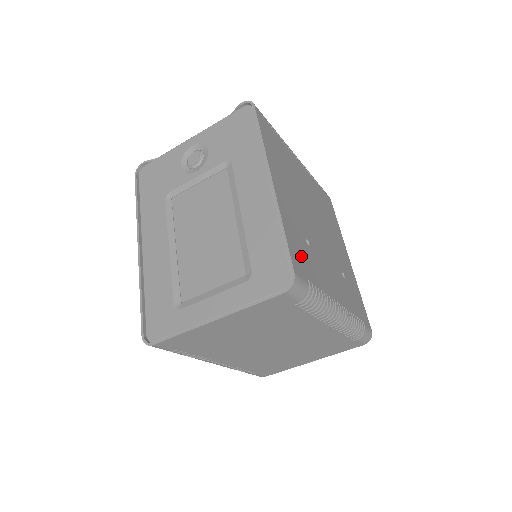
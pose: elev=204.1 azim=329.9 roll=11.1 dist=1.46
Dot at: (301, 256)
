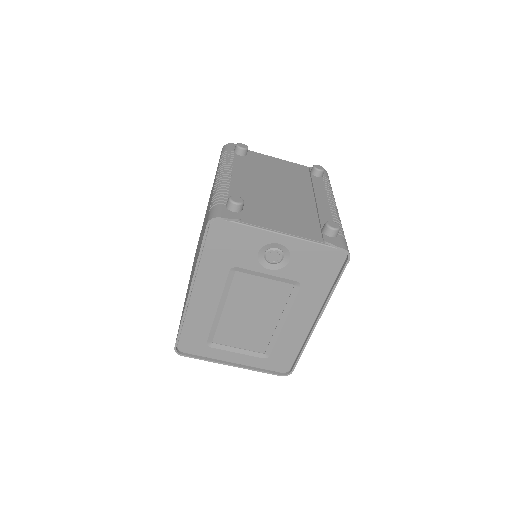
Dot at: occluded
